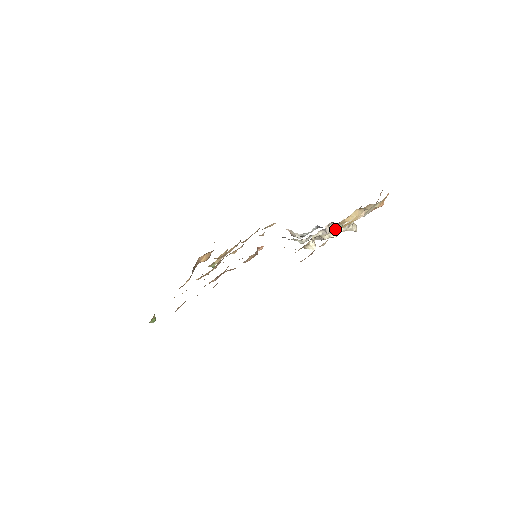
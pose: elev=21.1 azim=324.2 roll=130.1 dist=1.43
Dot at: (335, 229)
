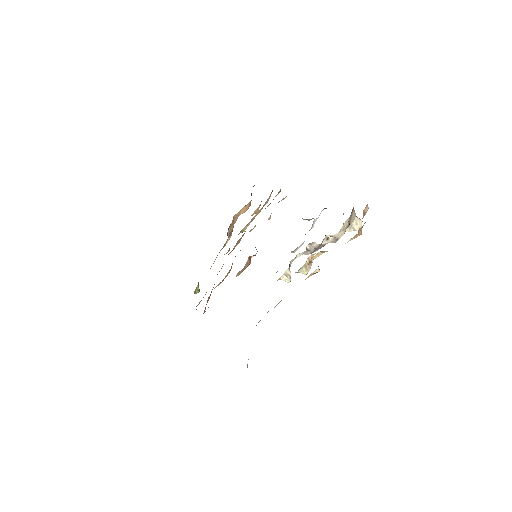
Dot at: (303, 268)
